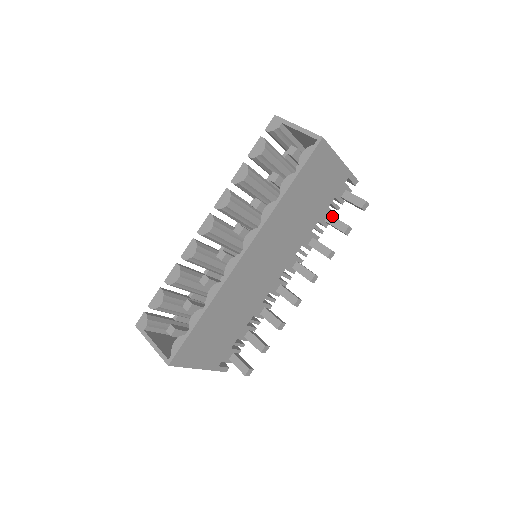
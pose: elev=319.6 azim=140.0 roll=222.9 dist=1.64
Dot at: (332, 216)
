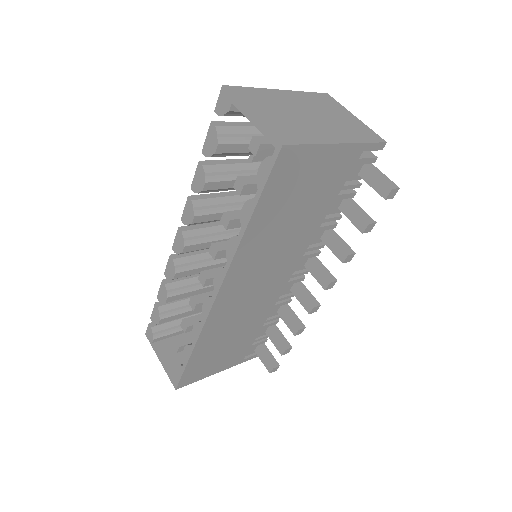
Dot at: (347, 204)
